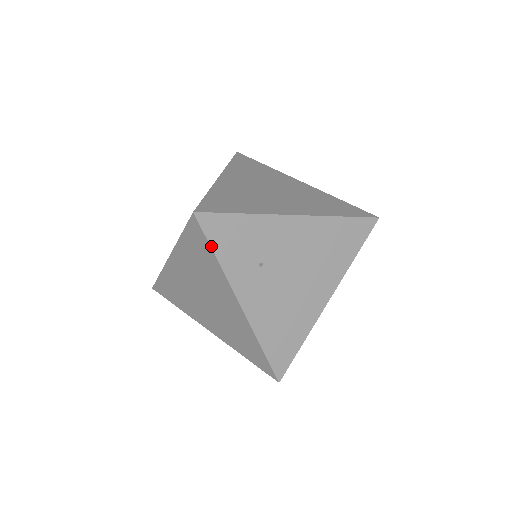
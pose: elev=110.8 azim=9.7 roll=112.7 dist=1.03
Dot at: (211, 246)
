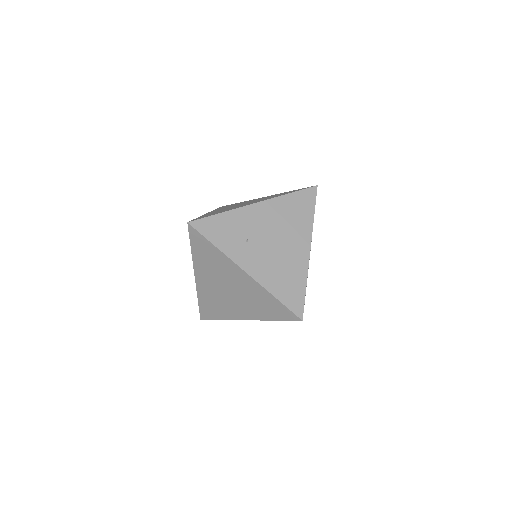
Dot at: (208, 239)
